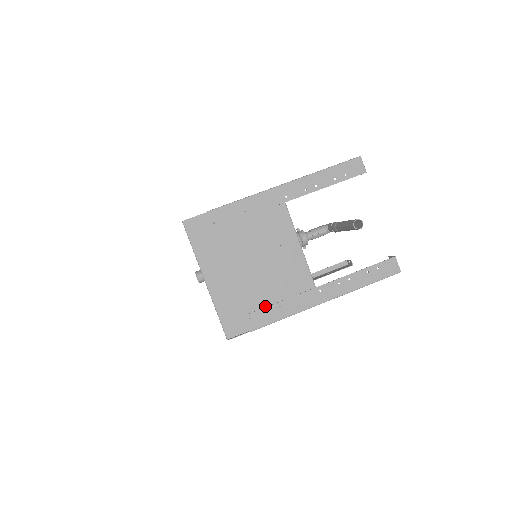
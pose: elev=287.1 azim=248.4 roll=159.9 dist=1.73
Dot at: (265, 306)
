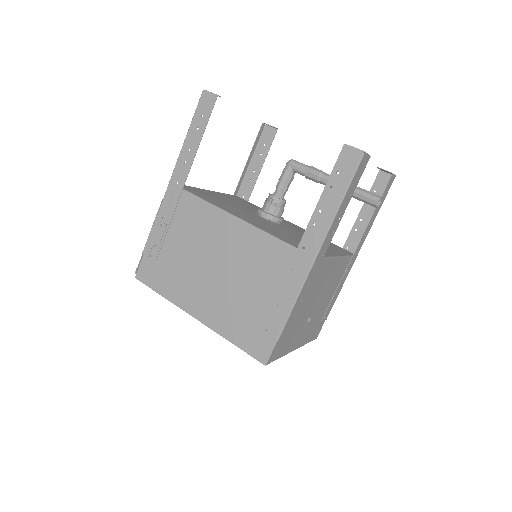
Dot at: (329, 303)
